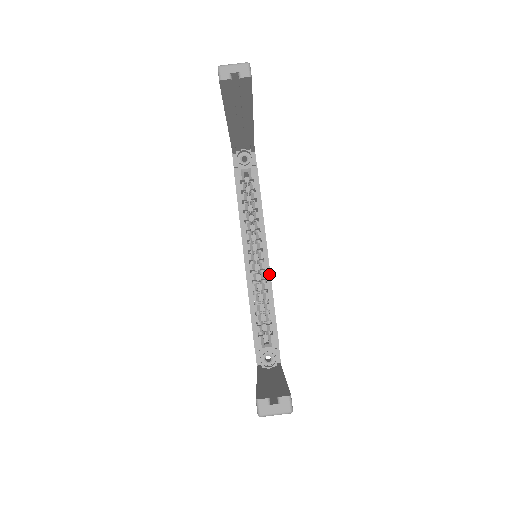
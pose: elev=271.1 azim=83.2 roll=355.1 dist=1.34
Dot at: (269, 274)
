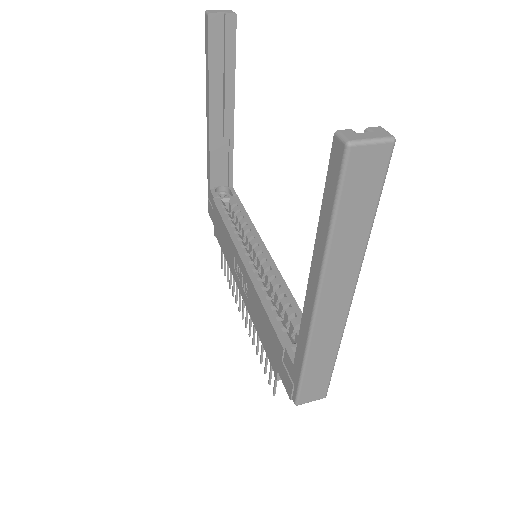
Dot at: (277, 270)
